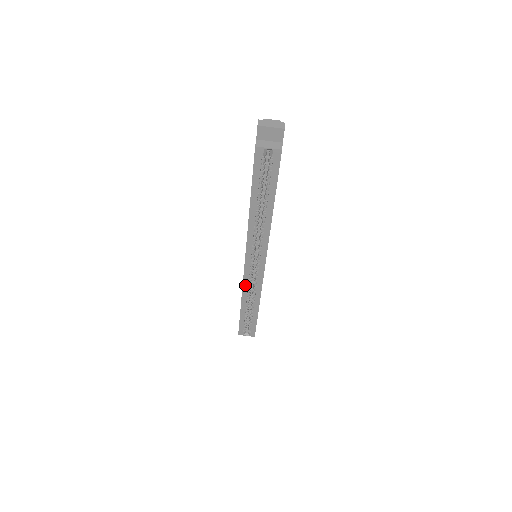
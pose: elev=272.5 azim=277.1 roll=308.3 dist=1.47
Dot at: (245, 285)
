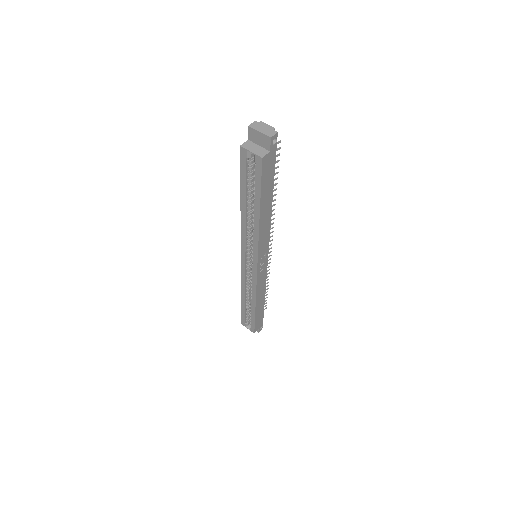
Dot at: (243, 279)
